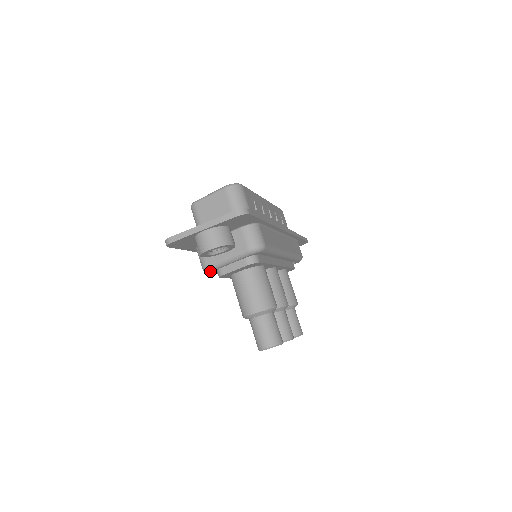
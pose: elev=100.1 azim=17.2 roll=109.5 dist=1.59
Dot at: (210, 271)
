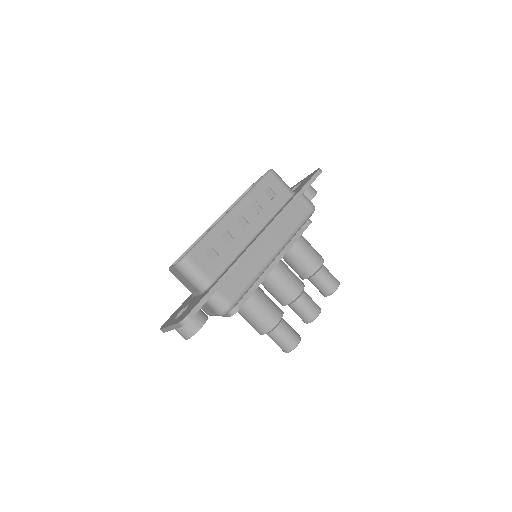
Dot at: occluded
